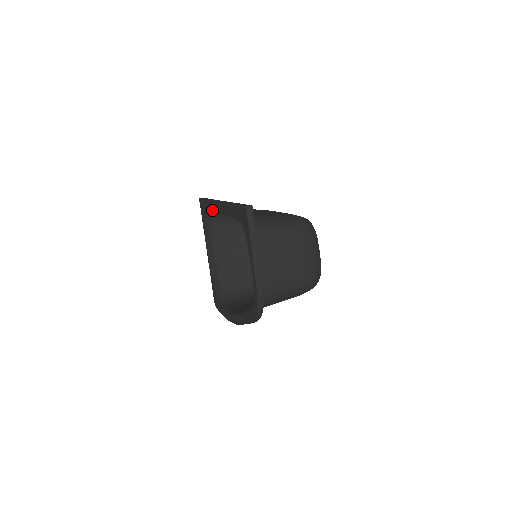
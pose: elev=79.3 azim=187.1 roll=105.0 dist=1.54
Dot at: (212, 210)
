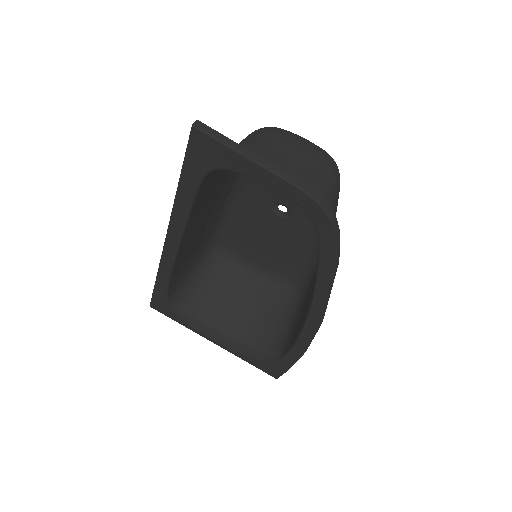
Dot at: (170, 274)
